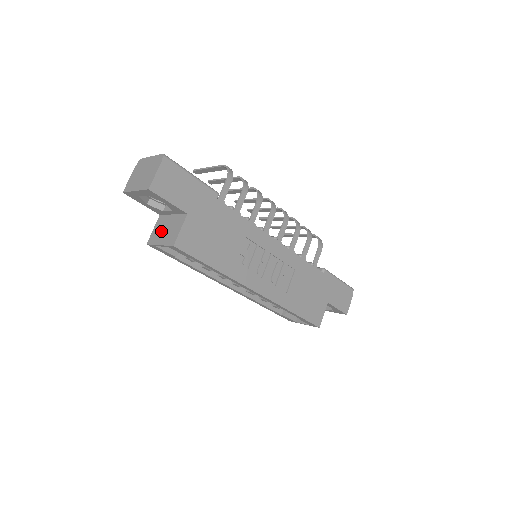
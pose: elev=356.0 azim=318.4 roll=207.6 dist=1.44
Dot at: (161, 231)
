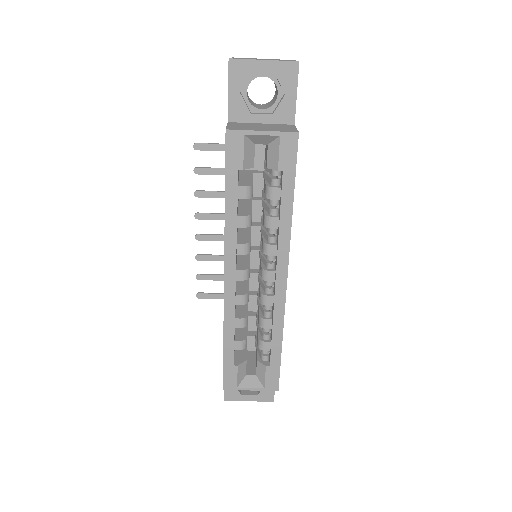
Dot at: (251, 126)
